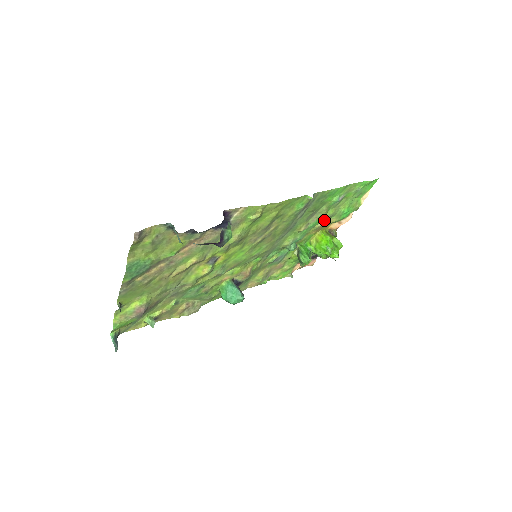
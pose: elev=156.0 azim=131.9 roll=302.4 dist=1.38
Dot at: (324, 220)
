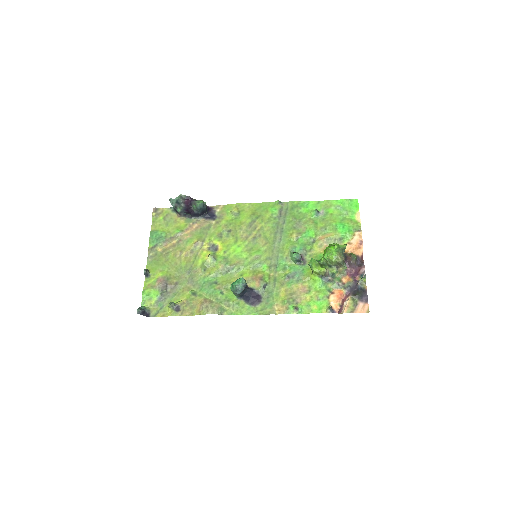
Dot at: (321, 235)
